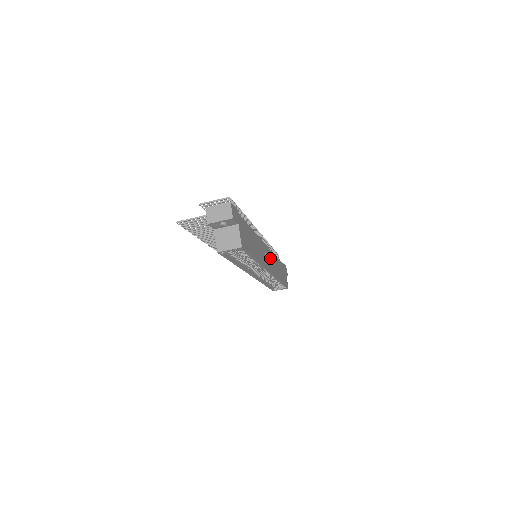
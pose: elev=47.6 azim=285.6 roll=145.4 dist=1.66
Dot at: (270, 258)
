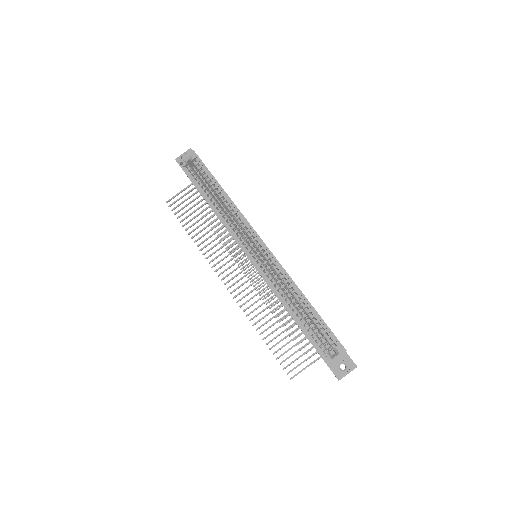
Dot at: occluded
